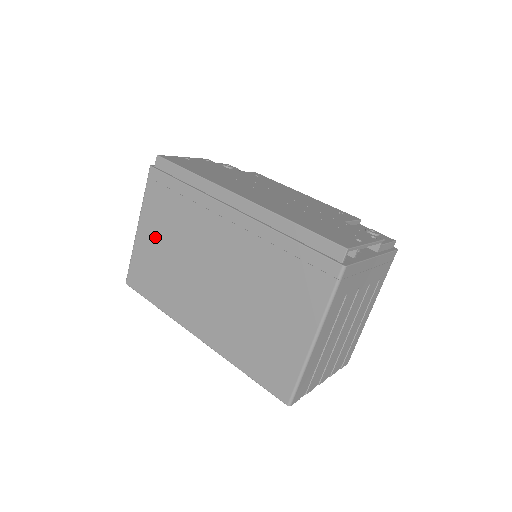
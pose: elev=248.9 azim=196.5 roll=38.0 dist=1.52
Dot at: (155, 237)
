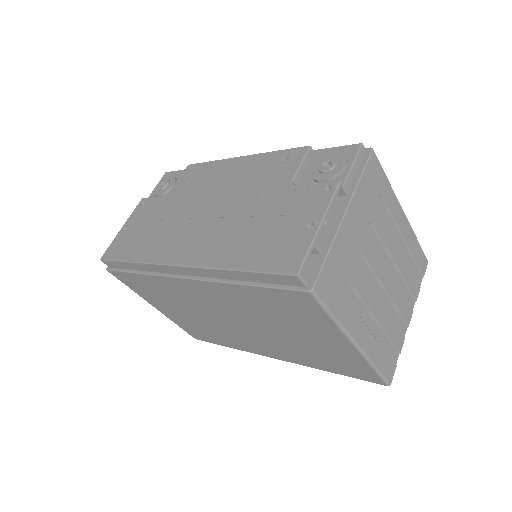
Dot at: (171, 310)
